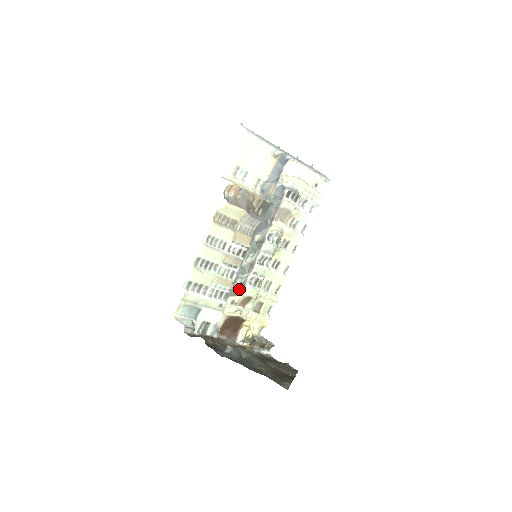
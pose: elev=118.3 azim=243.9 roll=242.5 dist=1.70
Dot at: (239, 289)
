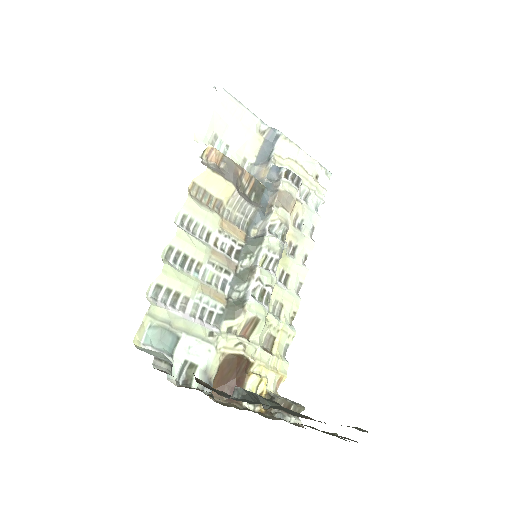
Dot at: (237, 307)
